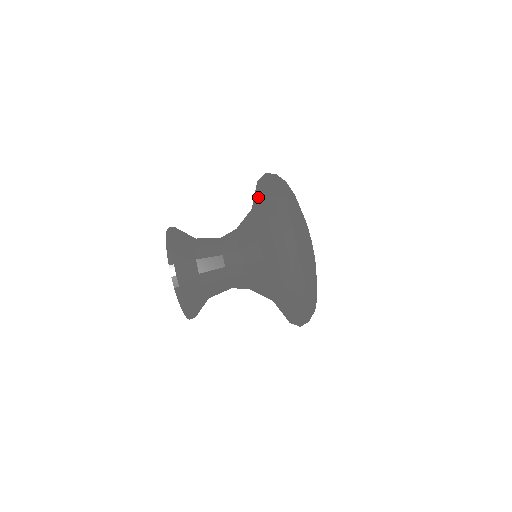
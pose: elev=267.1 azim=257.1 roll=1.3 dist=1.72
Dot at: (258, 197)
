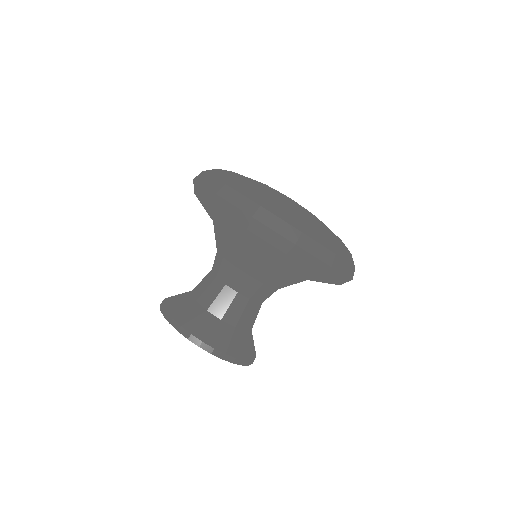
Dot at: occluded
